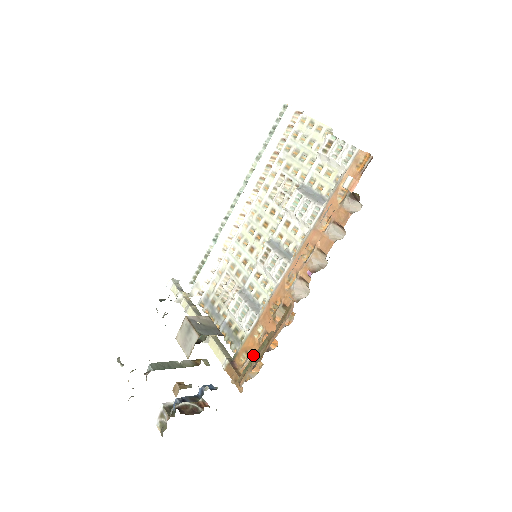
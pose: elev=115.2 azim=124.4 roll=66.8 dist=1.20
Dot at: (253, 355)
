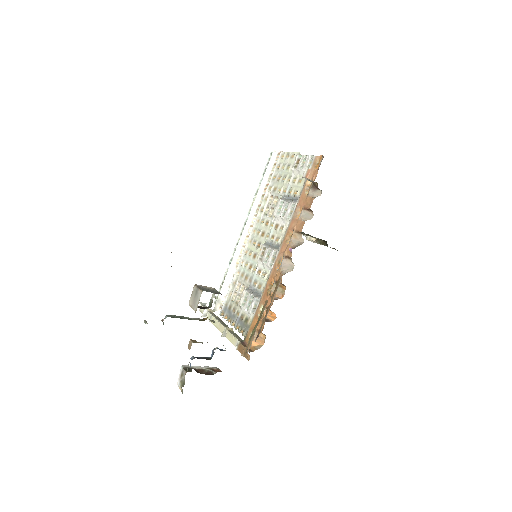
Dot at: (257, 330)
